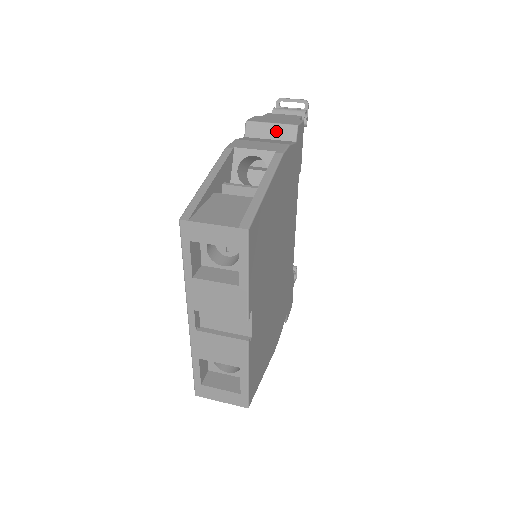
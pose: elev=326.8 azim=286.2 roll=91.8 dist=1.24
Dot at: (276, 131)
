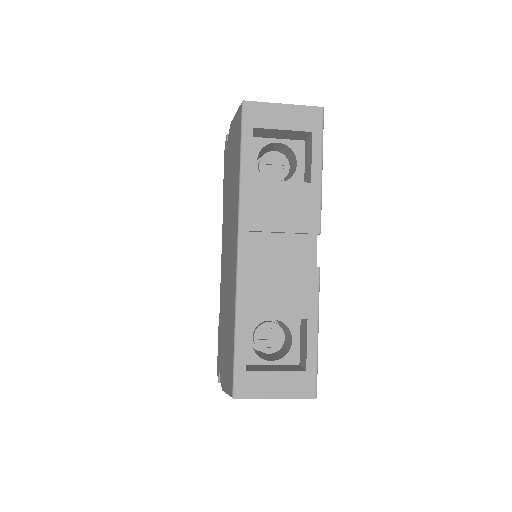
Dot at: occluded
